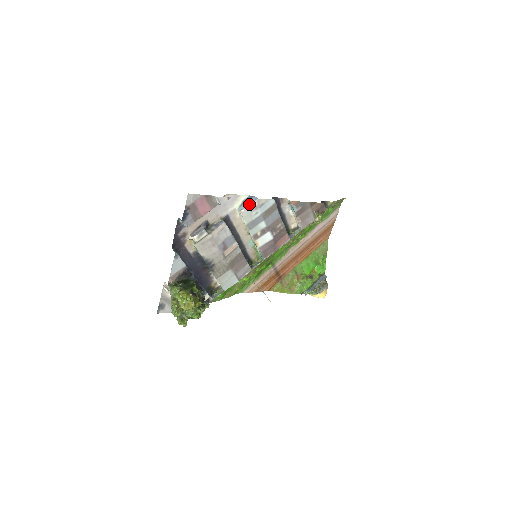
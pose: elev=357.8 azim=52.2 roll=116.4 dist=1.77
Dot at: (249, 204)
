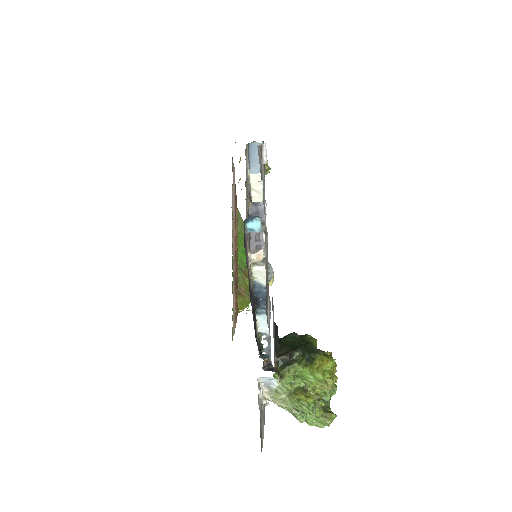
Dot at: occluded
